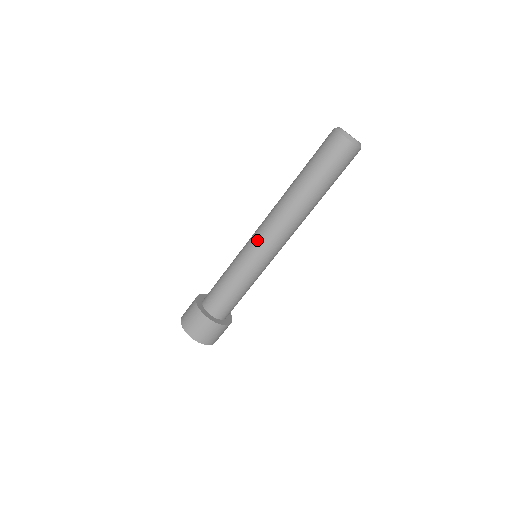
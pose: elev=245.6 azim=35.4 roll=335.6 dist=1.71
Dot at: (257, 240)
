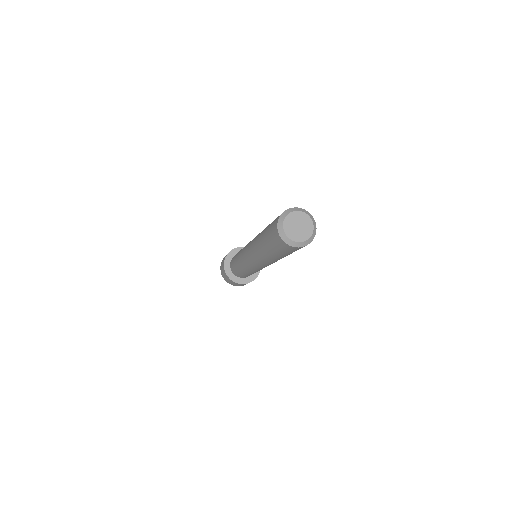
Dot at: (246, 258)
